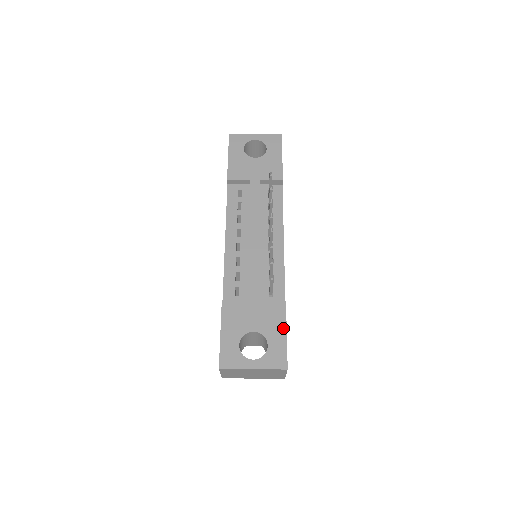
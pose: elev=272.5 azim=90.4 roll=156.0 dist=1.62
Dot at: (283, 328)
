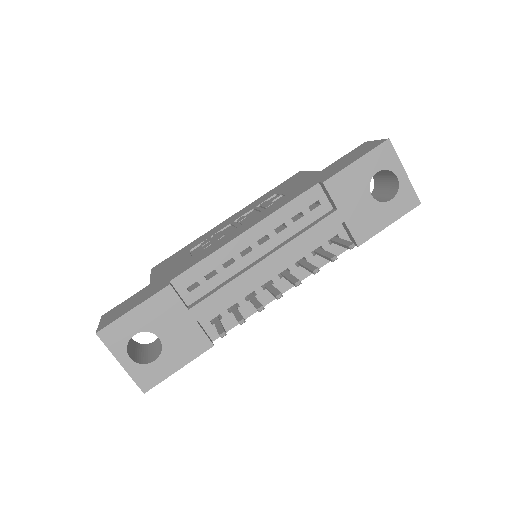
Dot at: (183, 362)
